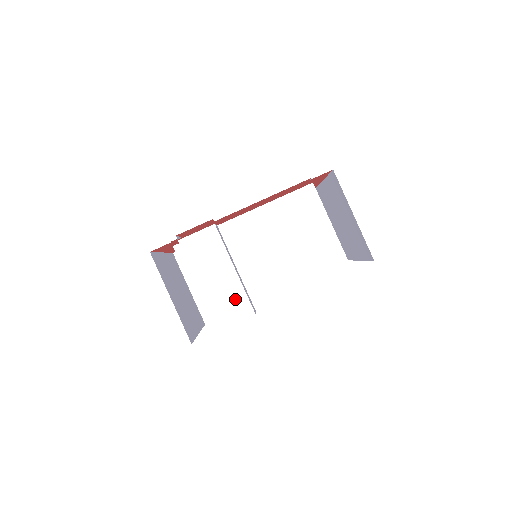
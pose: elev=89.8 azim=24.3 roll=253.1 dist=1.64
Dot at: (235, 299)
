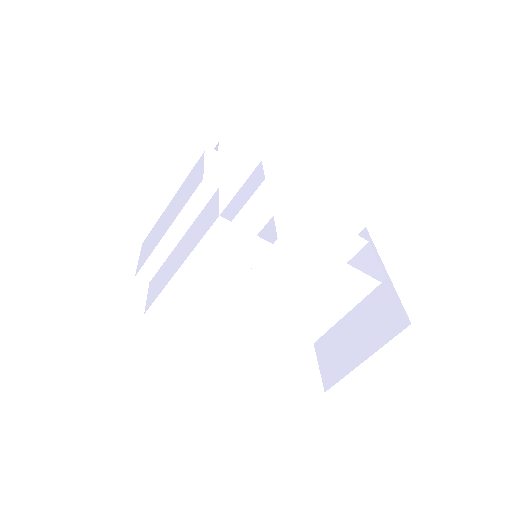
Dot at: (194, 310)
